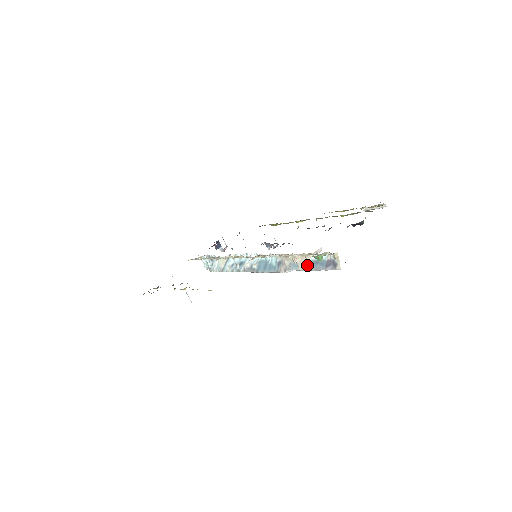
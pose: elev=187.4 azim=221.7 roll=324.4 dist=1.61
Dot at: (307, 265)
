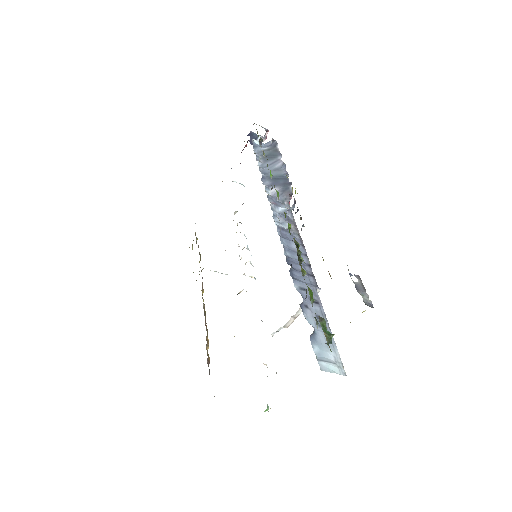
Dot at: occluded
